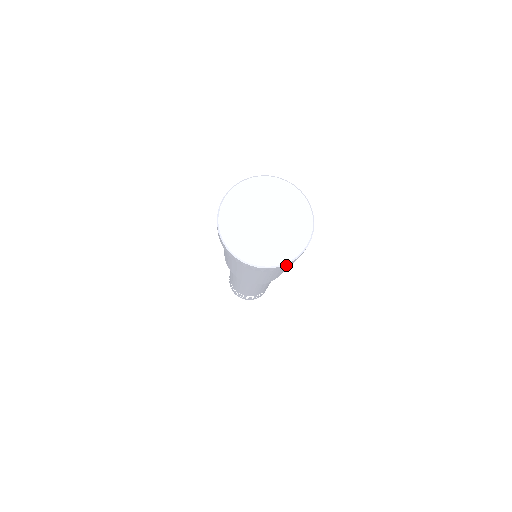
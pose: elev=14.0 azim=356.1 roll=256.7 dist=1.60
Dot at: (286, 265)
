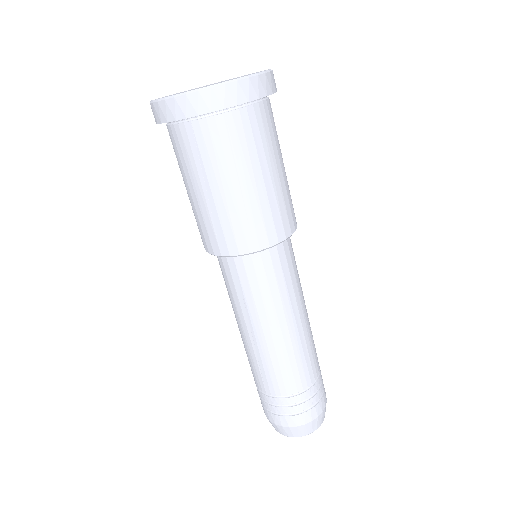
Dot at: (228, 93)
